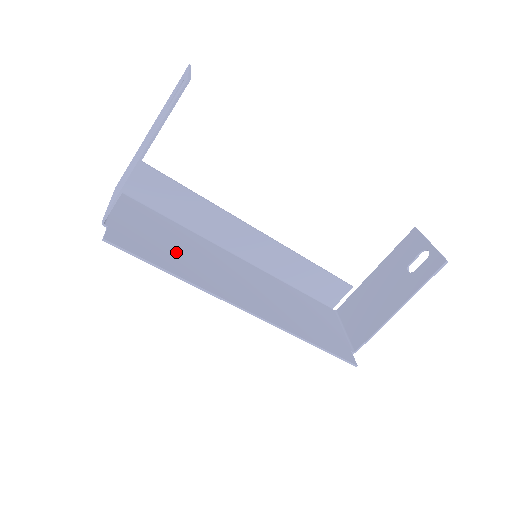
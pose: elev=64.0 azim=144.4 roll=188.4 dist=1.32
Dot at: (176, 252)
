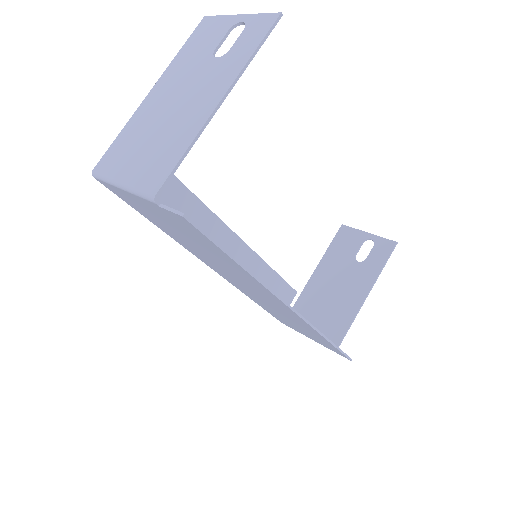
Dot at: occluded
